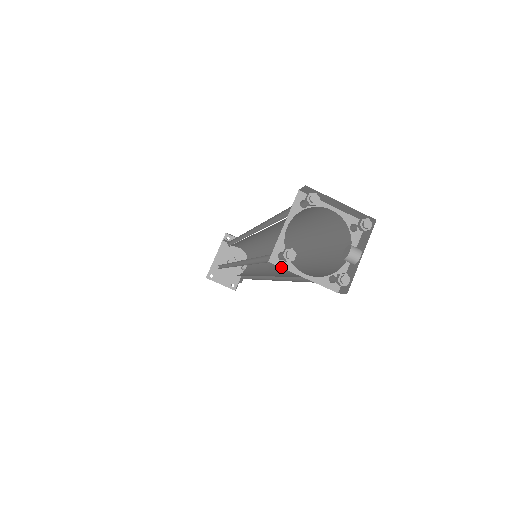
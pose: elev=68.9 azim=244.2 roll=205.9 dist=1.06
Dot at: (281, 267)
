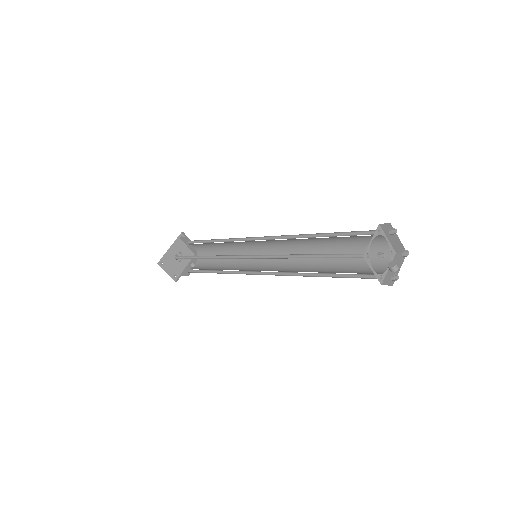
Dot at: (366, 261)
